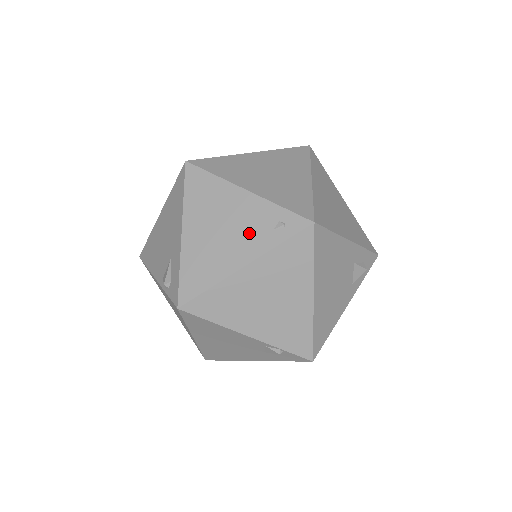
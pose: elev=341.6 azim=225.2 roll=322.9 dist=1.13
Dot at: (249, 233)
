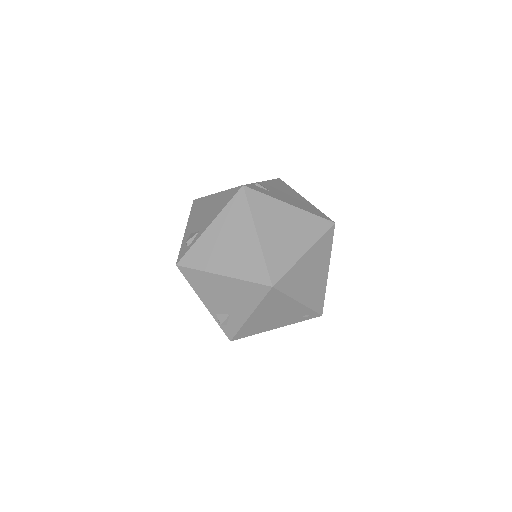
Dot at: (288, 318)
